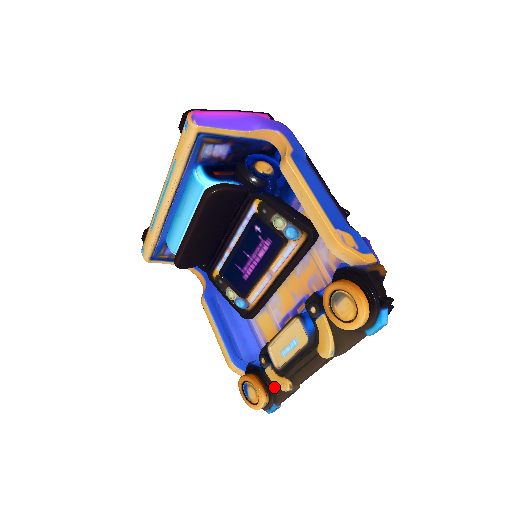
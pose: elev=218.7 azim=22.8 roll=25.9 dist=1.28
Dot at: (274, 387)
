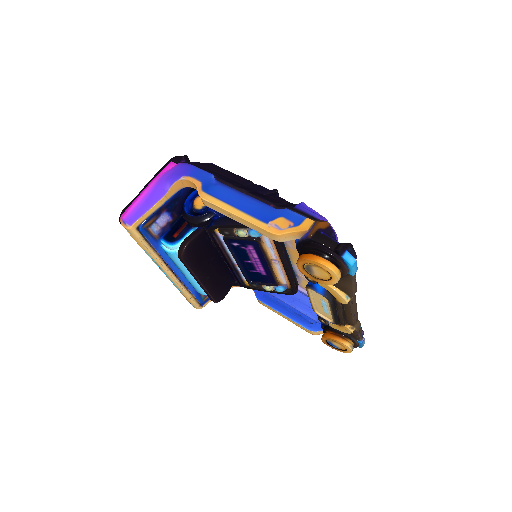
Dot at: occluded
